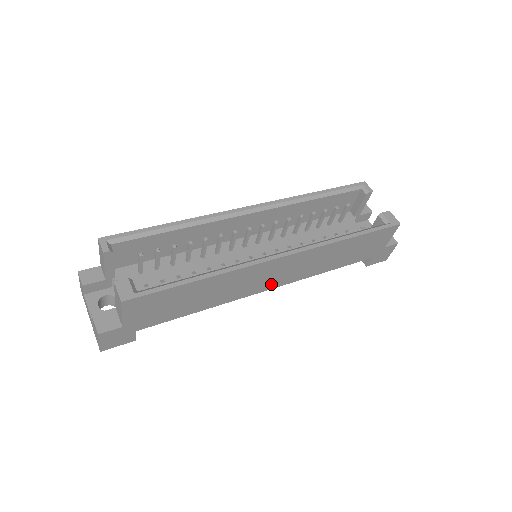
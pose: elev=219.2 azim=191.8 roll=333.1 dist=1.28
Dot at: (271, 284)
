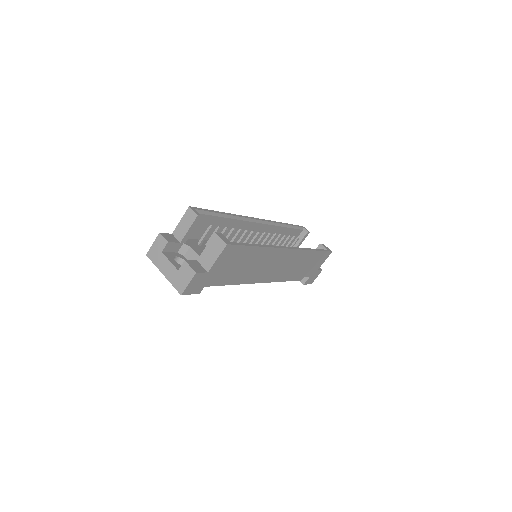
Dot at: (272, 274)
